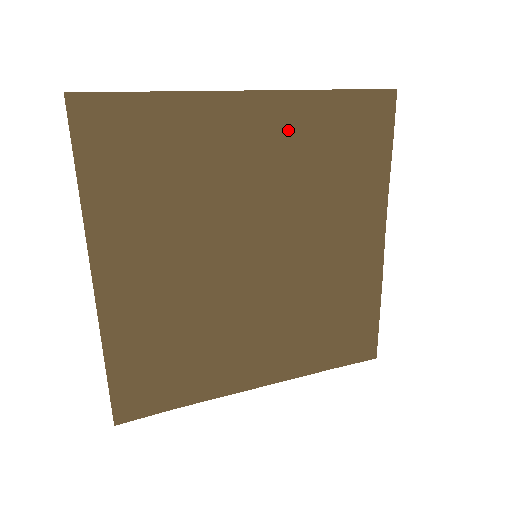
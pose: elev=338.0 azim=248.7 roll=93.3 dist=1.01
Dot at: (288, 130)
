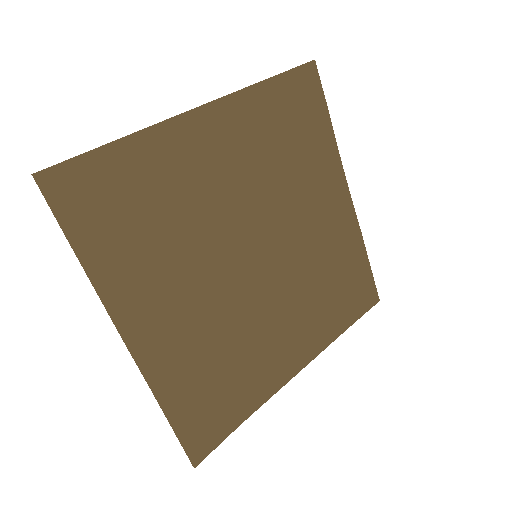
Dot at: (242, 131)
